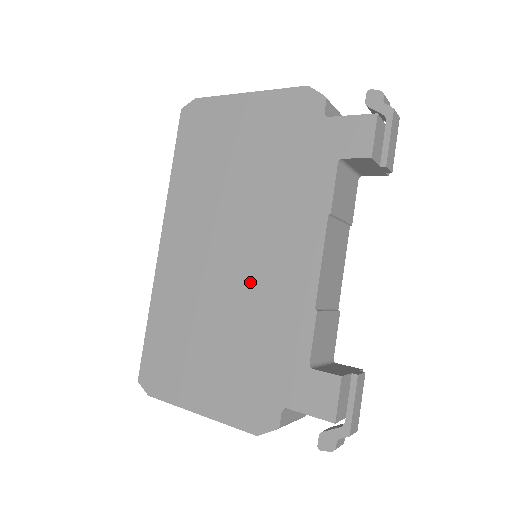
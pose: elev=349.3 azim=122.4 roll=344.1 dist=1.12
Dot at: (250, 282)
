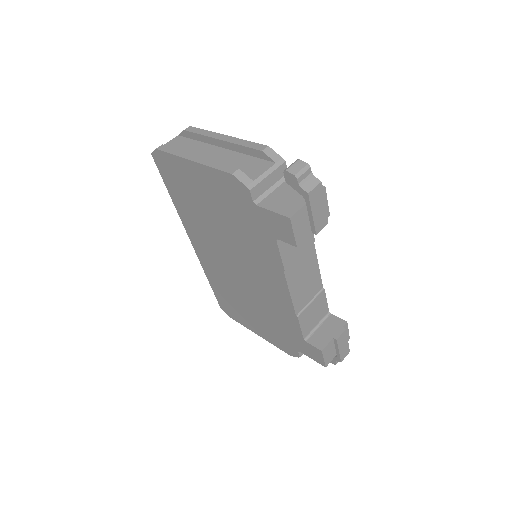
Dot at: (255, 288)
